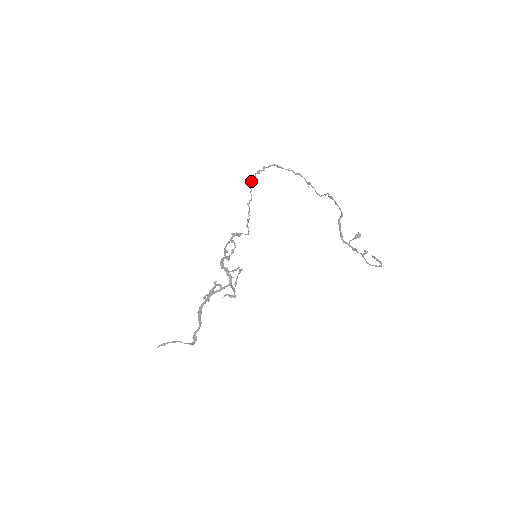
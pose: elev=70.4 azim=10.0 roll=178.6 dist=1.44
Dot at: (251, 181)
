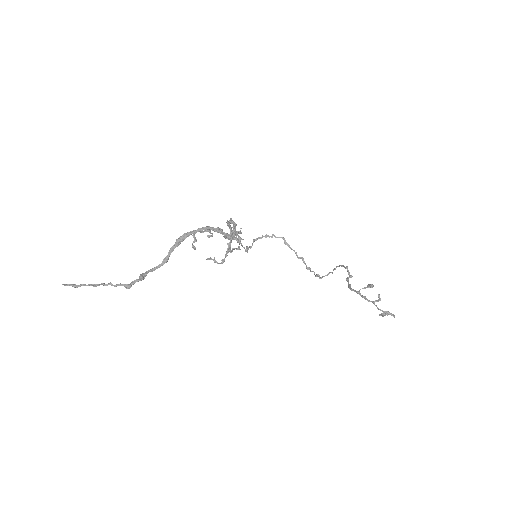
Dot at: (256, 238)
